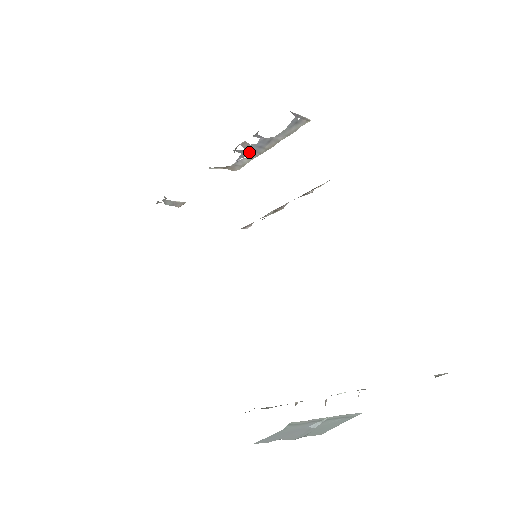
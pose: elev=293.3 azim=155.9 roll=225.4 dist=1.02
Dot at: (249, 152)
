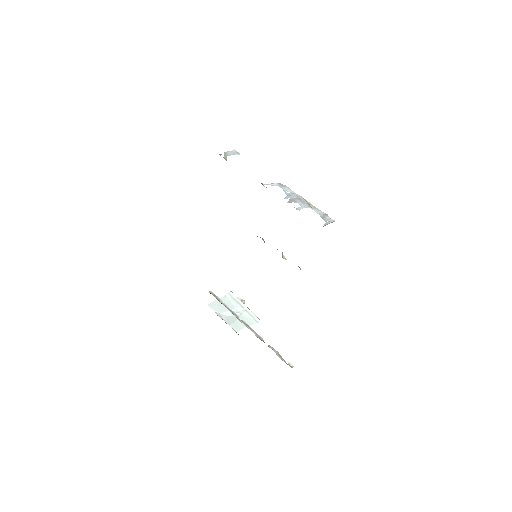
Dot at: (292, 197)
